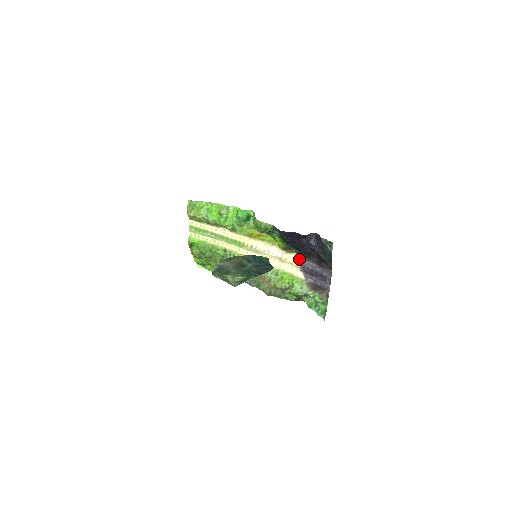
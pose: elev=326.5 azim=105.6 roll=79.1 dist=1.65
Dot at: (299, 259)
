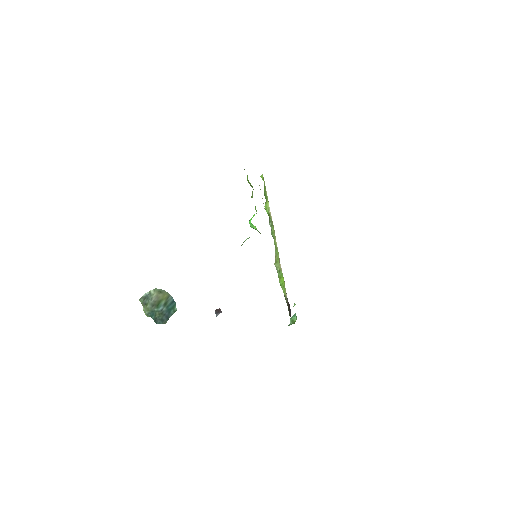
Dot at: occluded
